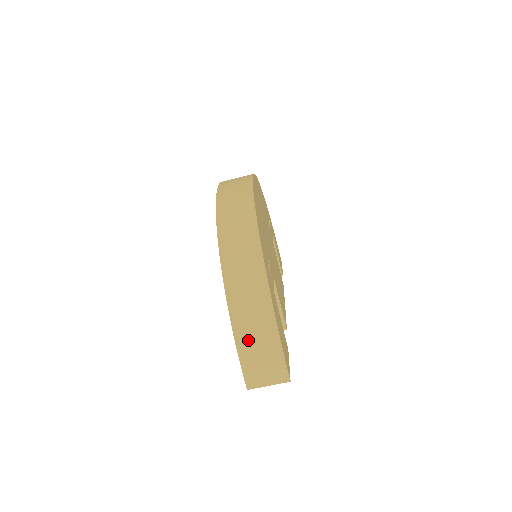
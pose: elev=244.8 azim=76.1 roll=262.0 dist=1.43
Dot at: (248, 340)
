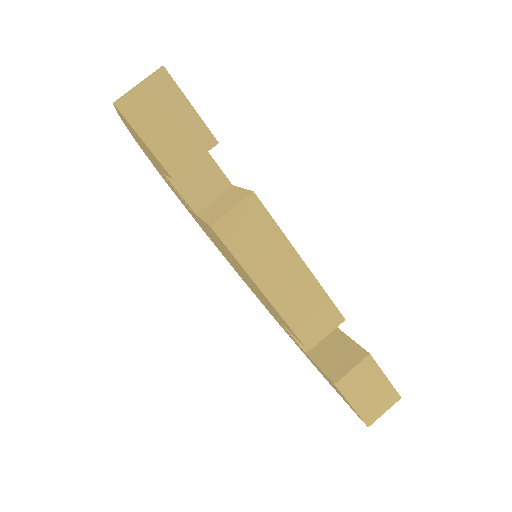
Dot at: occluded
